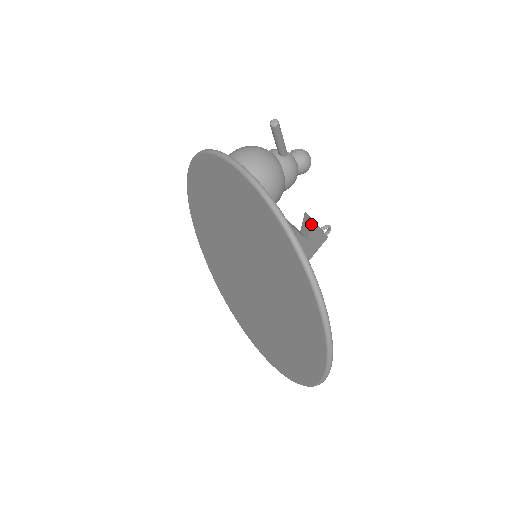
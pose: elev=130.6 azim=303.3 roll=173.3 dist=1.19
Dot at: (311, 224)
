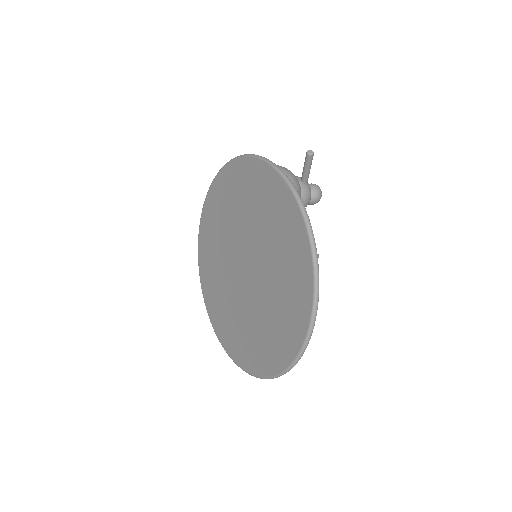
Dot at: occluded
